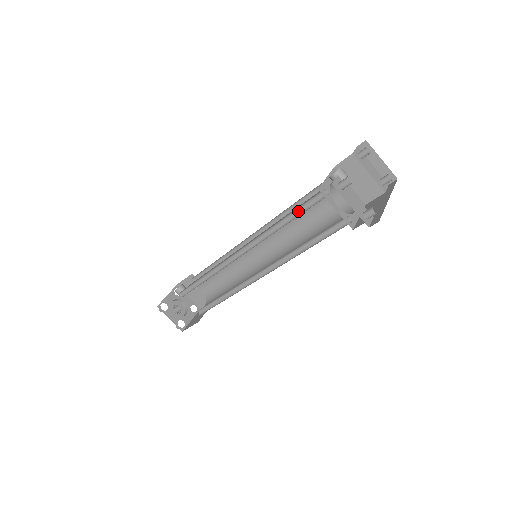
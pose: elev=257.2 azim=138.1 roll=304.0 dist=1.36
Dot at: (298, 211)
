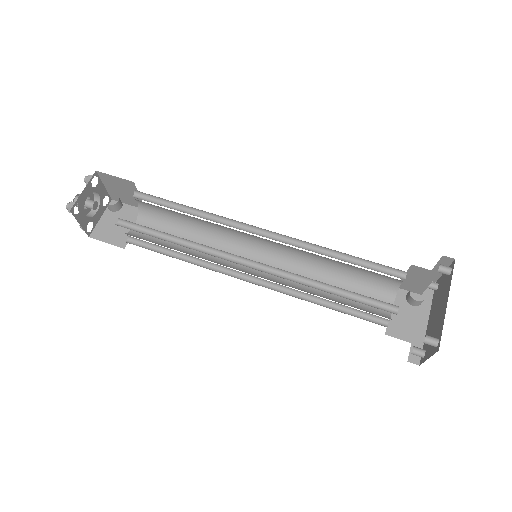
Dot at: (354, 292)
